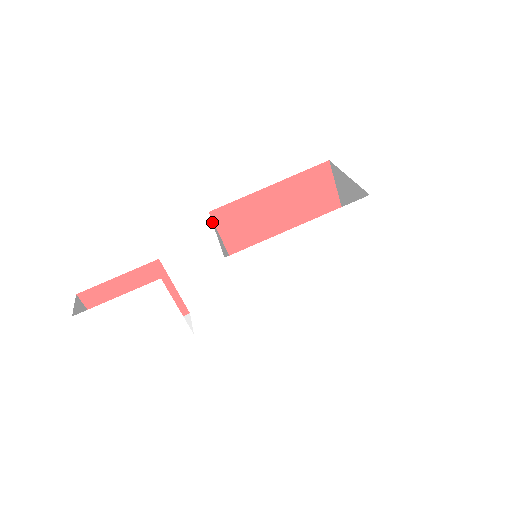
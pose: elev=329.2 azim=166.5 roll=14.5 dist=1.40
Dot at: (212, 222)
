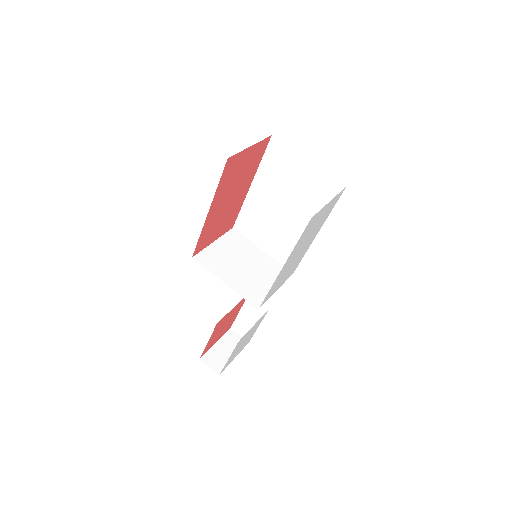
Dot at: (207, 269)
